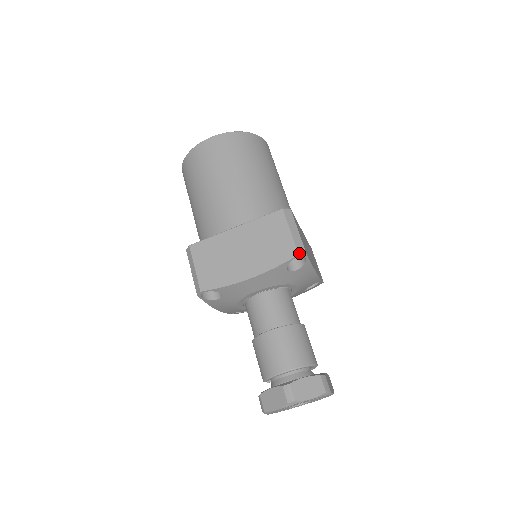
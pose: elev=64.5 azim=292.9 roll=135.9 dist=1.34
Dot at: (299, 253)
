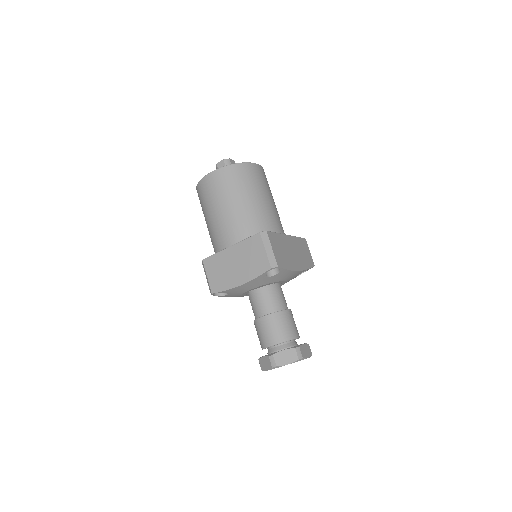
Dot at: (272, 267)
